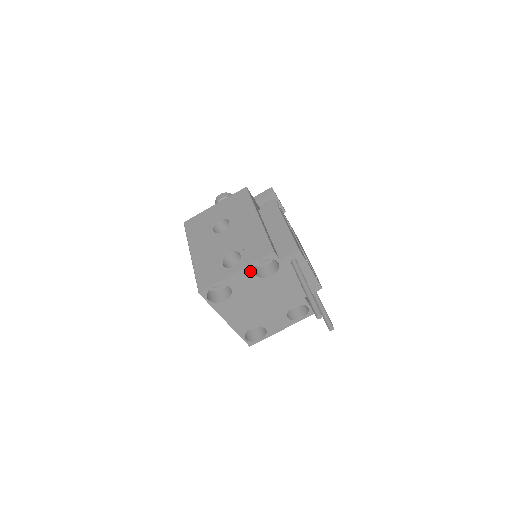
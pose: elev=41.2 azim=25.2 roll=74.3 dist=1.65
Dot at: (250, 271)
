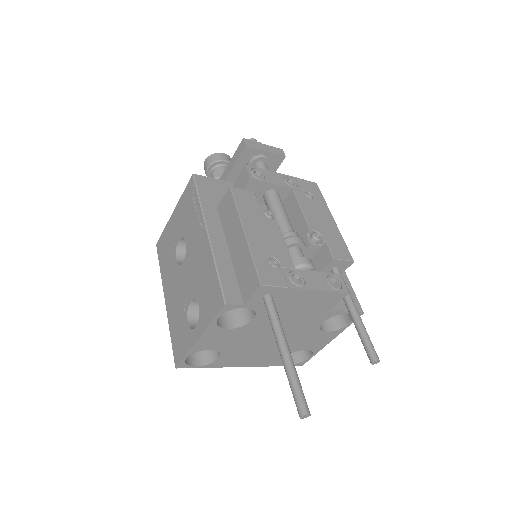
Dot at: (216, 330)
